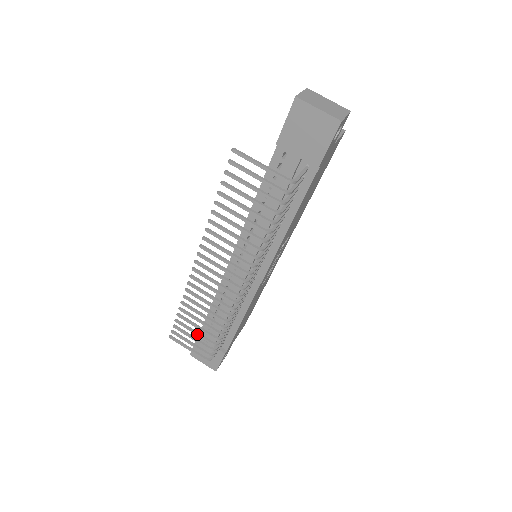
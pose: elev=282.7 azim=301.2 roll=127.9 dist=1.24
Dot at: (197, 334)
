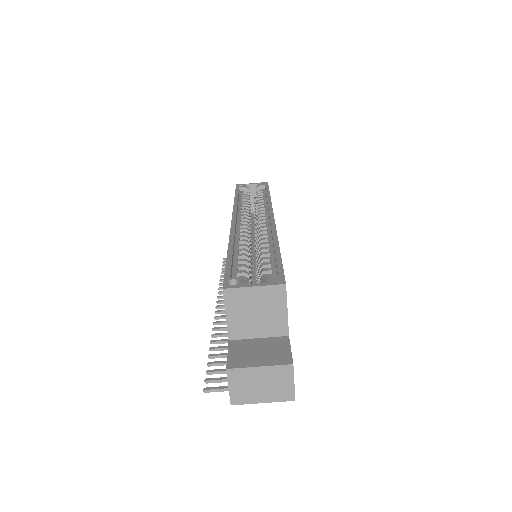
Dot at: occluded
